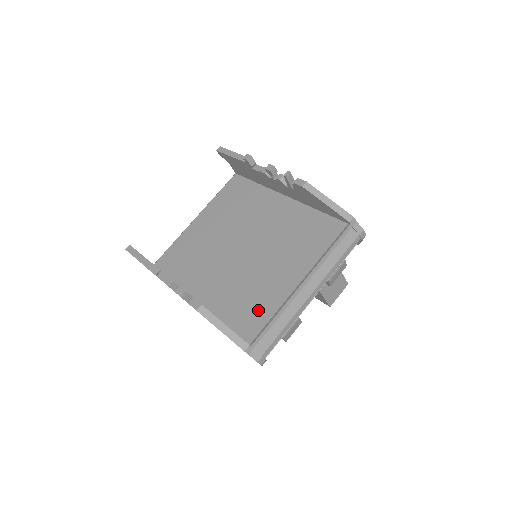
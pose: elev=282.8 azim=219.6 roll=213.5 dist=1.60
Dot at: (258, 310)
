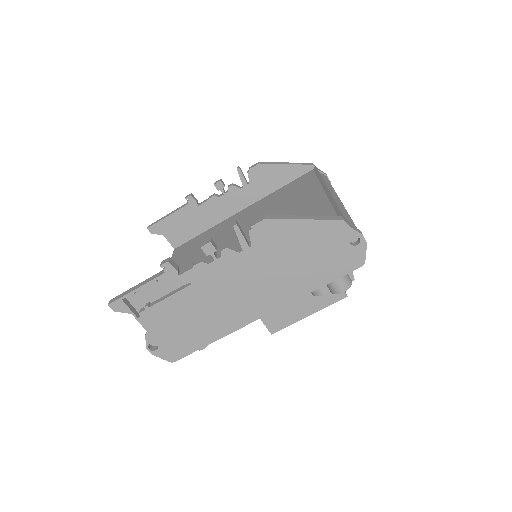
Dot at: occluded
